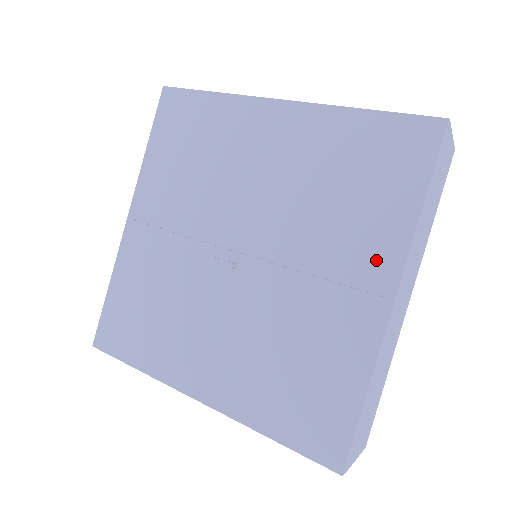
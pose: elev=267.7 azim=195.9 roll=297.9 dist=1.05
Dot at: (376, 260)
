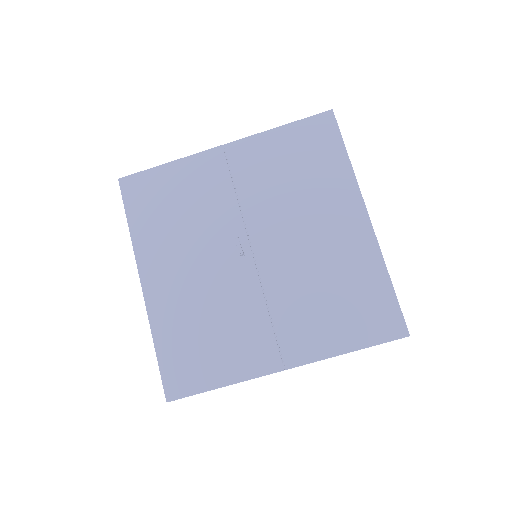
Dot at: (301, 344)
